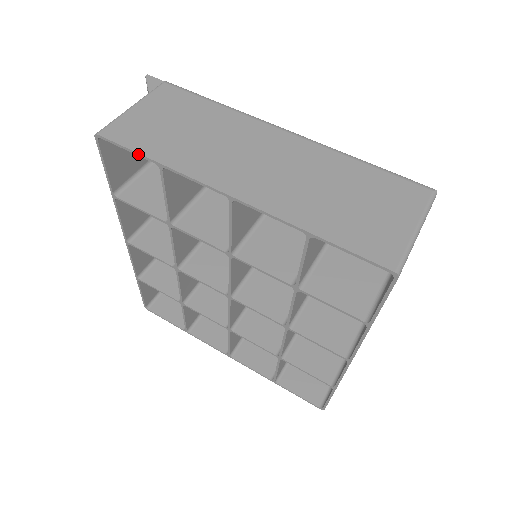
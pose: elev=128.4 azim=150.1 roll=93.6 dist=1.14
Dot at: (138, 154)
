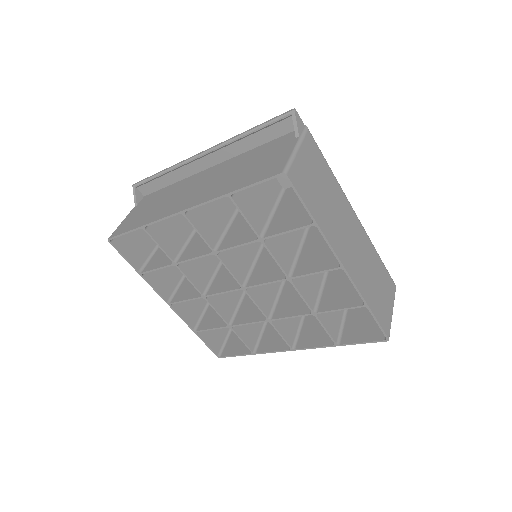
Dot at: (307, 208)
